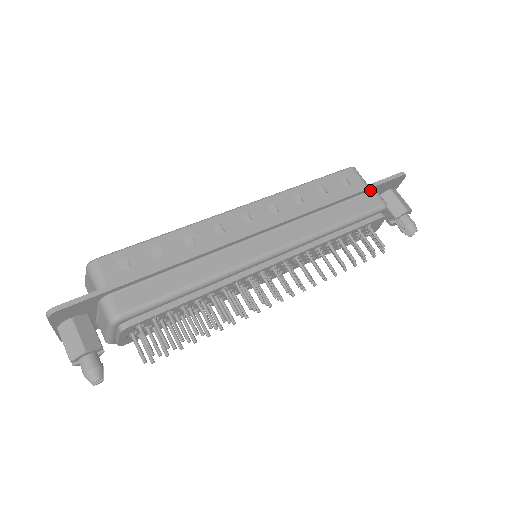
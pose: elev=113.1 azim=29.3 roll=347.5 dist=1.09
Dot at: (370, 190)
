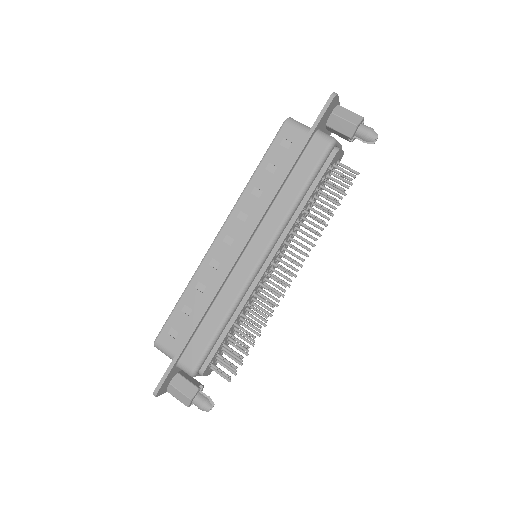
Dot at: (311, 138)
